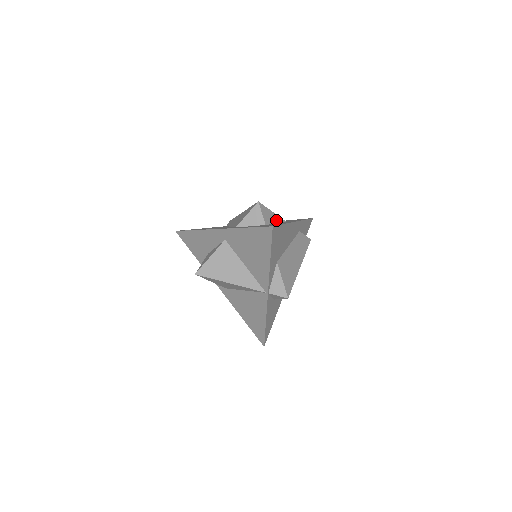
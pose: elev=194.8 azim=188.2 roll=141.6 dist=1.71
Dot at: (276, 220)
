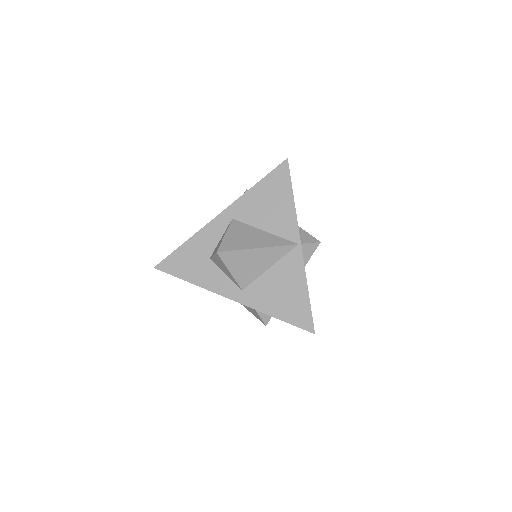
Dot at: occluded
